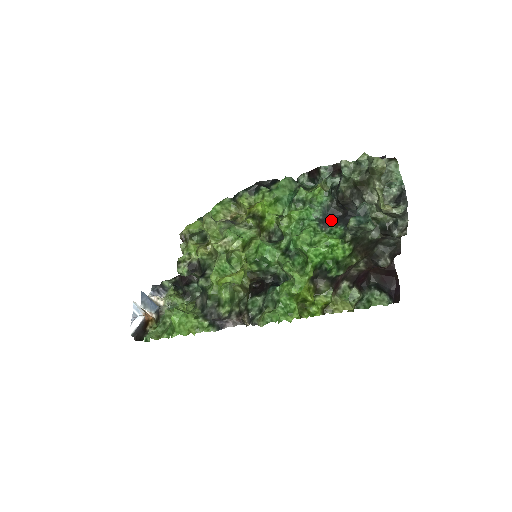
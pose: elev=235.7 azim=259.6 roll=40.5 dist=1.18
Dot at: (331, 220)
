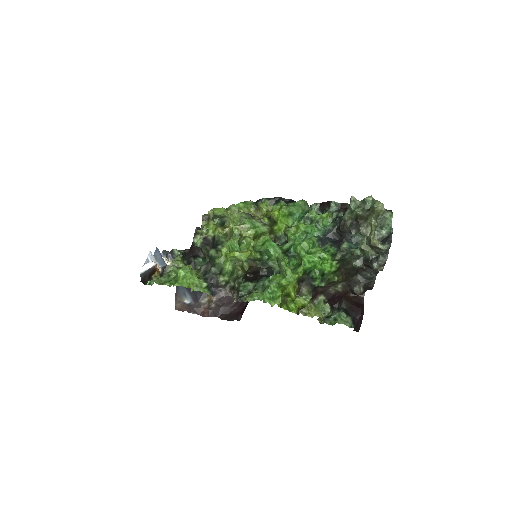
Dot at: (328, 241)
